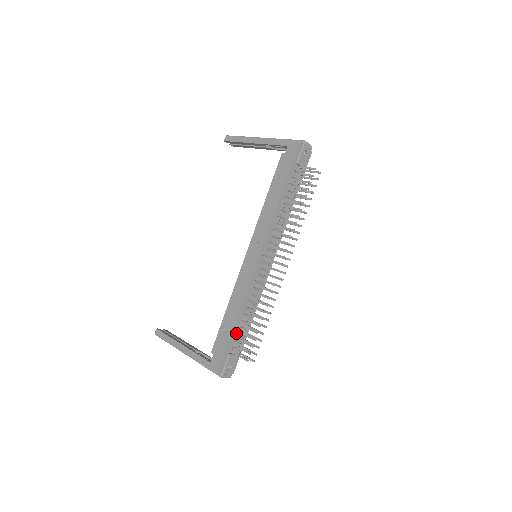
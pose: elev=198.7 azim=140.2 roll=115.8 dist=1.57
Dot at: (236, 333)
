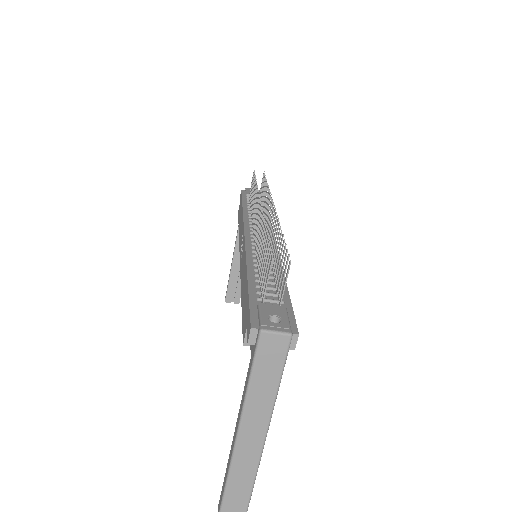
Dot at: (257, 286)
